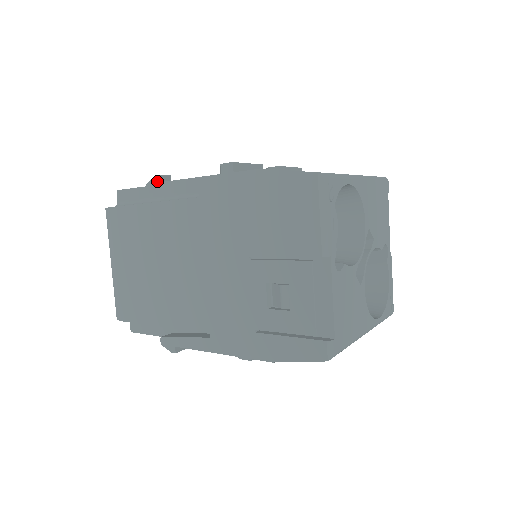
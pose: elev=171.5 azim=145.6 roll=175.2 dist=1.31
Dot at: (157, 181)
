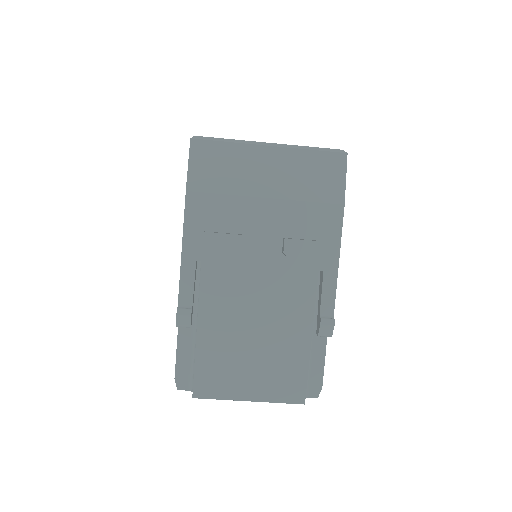
Dot at: occluded
